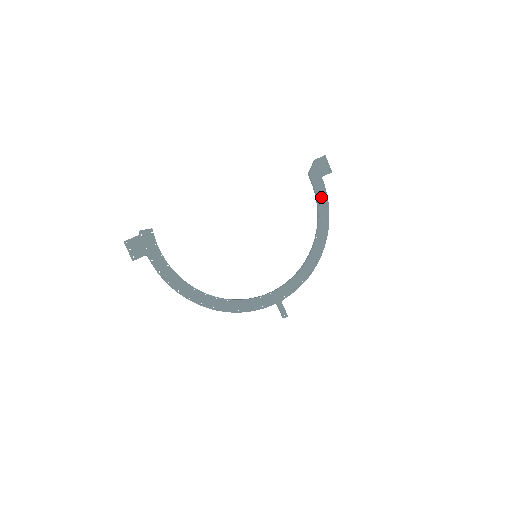
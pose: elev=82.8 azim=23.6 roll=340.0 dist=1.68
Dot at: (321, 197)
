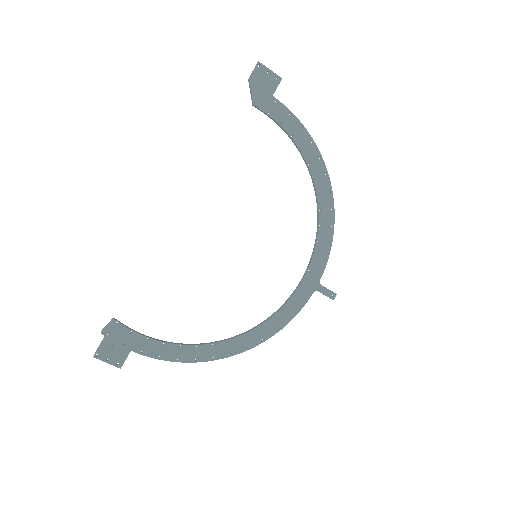
Dot at: (288, 123)
